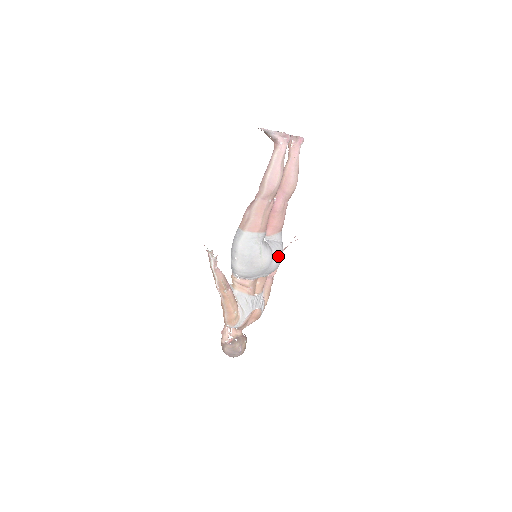
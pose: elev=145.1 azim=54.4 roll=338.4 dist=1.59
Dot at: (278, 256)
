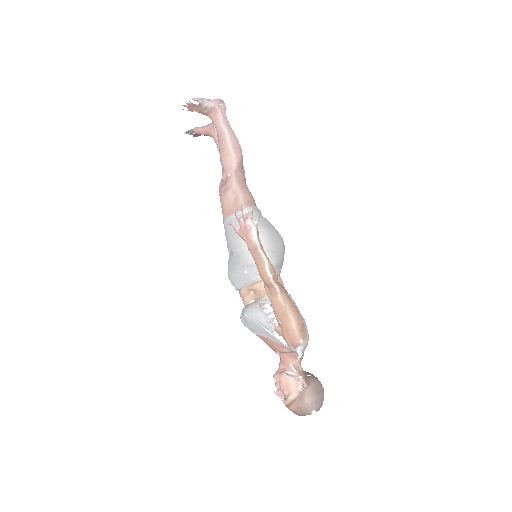
Dot at: occluded
